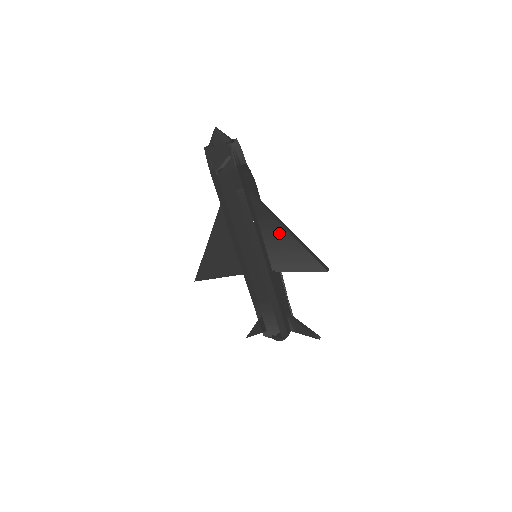
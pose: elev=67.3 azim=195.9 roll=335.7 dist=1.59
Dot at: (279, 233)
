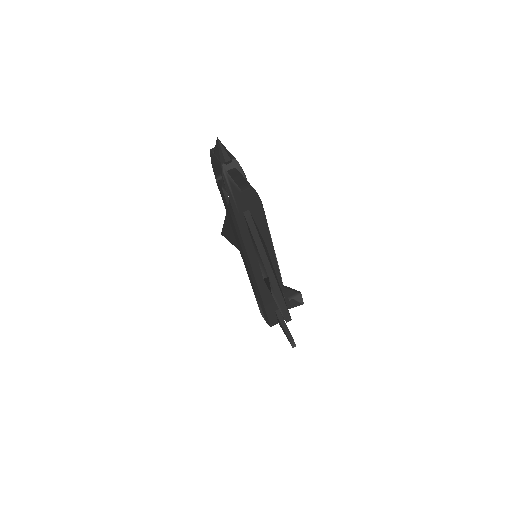
Dot at: (261, 261)
